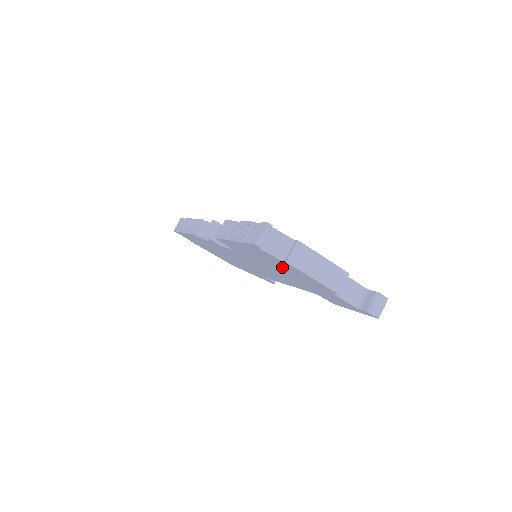
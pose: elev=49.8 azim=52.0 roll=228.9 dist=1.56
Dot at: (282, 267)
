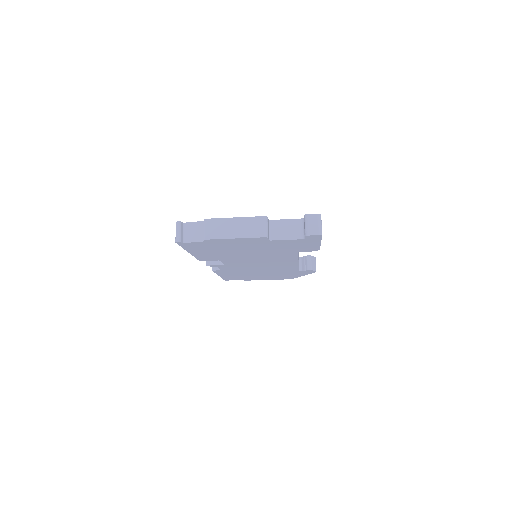
Dot at: (228, 247)
